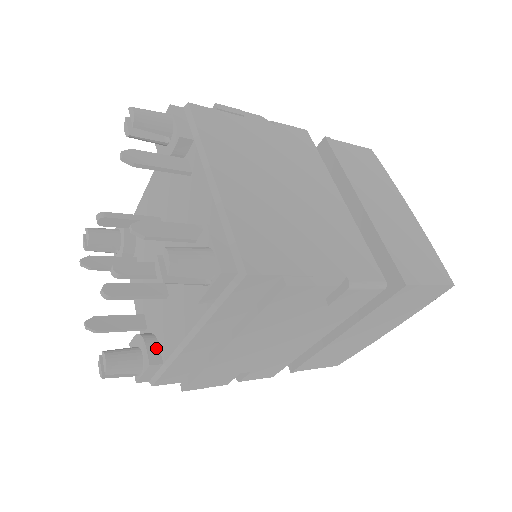
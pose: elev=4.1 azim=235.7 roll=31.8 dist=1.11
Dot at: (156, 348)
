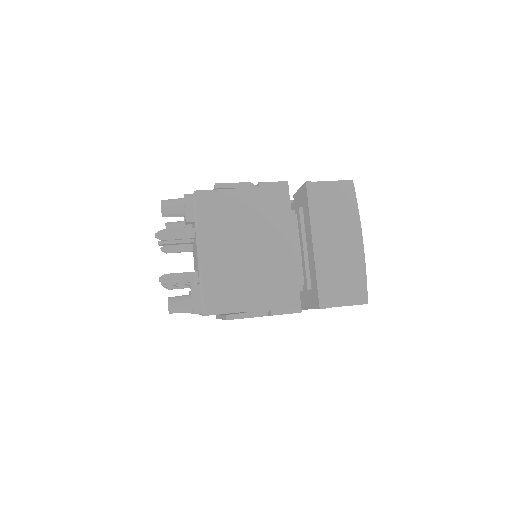
Dot at: occluded
